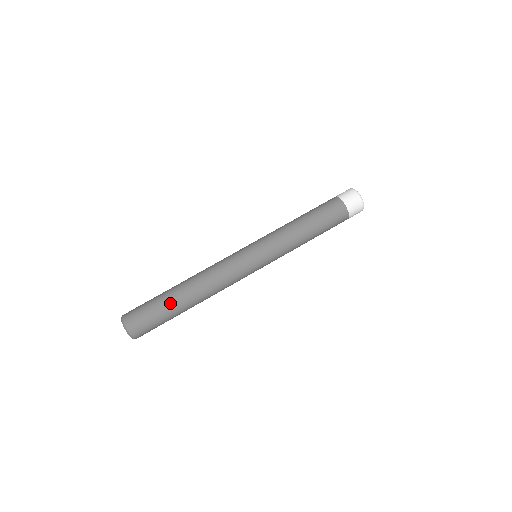
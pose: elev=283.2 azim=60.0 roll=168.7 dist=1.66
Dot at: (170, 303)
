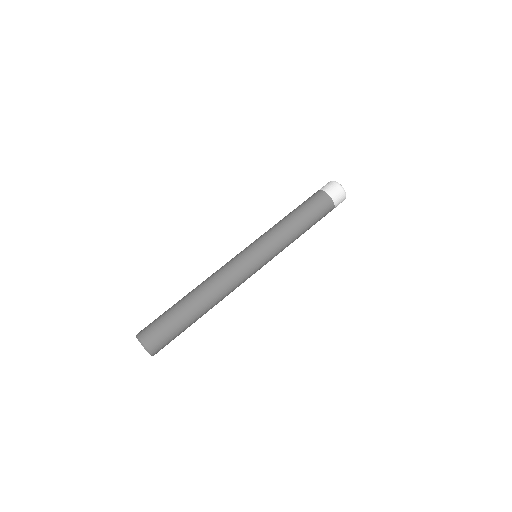
Dot at: (181, 310)
